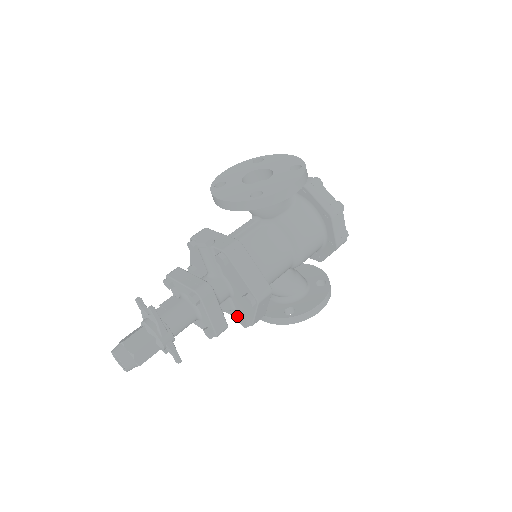
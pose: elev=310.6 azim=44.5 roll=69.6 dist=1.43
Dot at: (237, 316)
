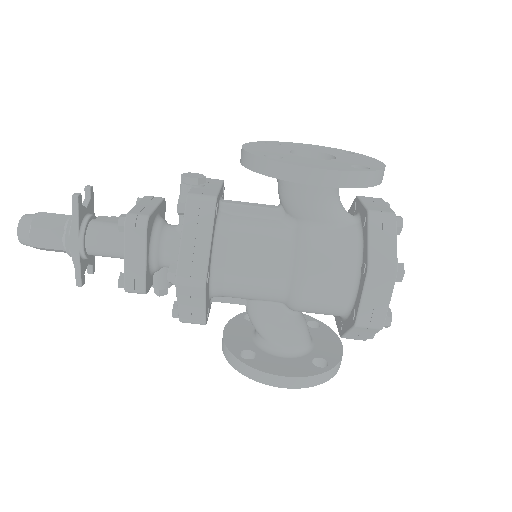
Dot at: occluded
